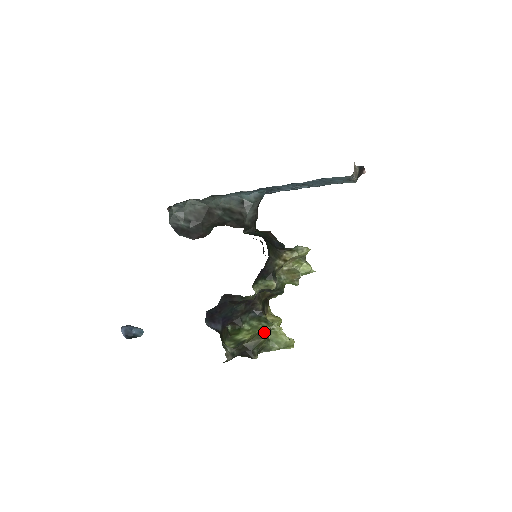
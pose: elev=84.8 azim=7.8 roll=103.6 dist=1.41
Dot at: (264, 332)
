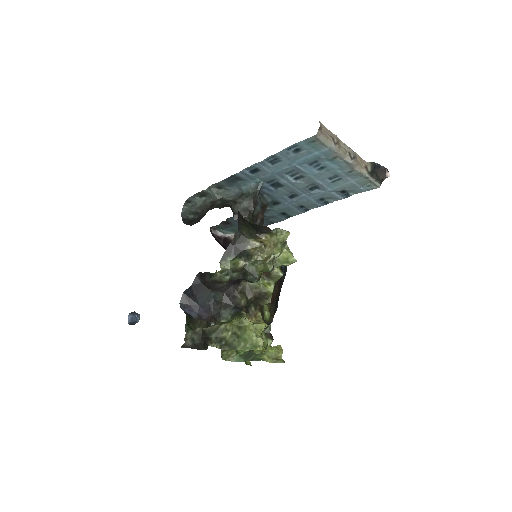
Dot at: (229, 321)
